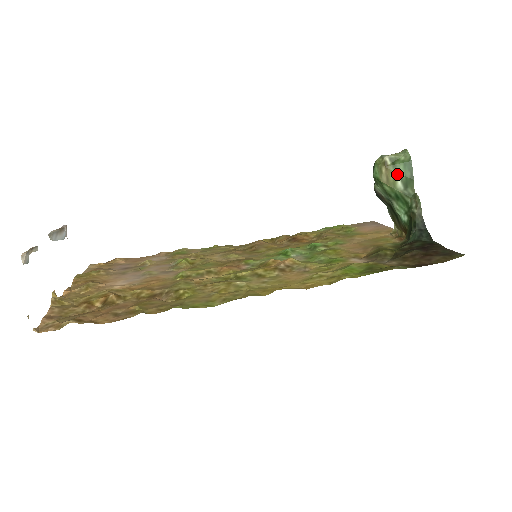
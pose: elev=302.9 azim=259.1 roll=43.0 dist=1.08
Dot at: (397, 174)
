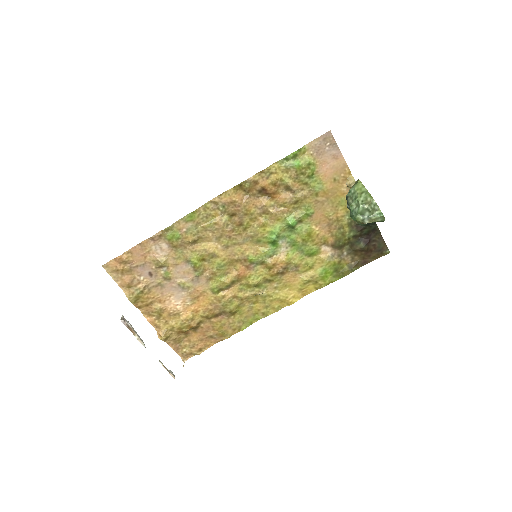
Dot at: occluded
